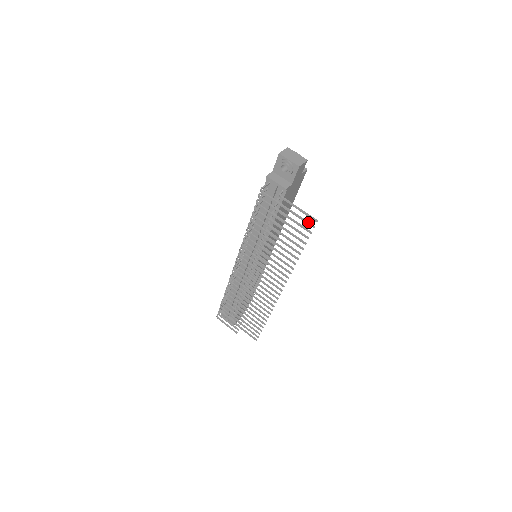
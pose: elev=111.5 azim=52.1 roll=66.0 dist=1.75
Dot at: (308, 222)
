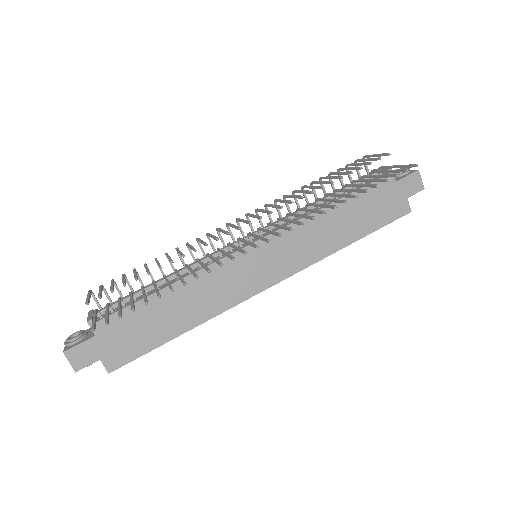
Dot at: (401, 170)
